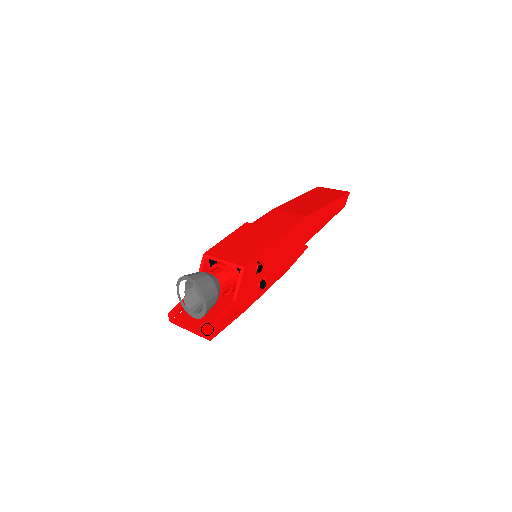
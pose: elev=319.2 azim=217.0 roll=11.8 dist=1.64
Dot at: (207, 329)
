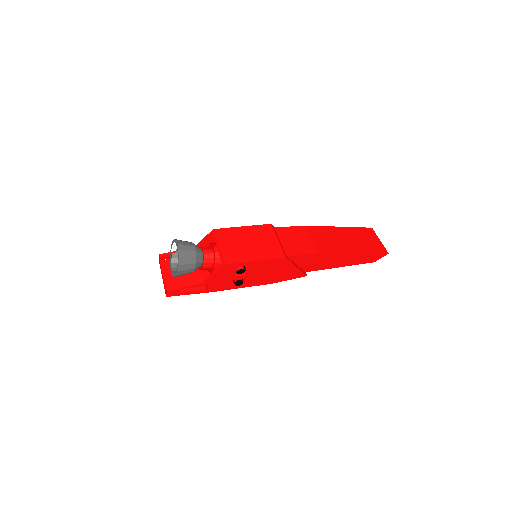
Dot at: (168, 288)
